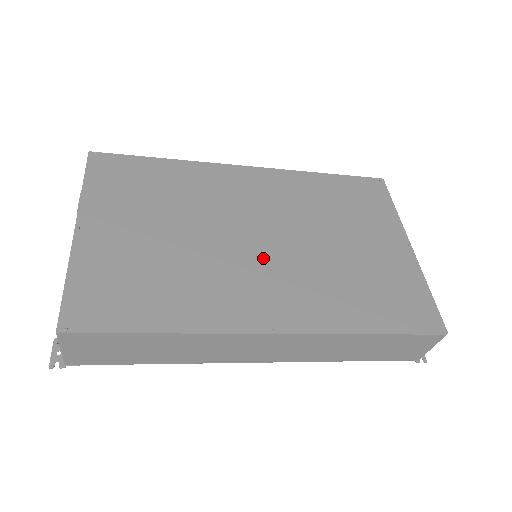
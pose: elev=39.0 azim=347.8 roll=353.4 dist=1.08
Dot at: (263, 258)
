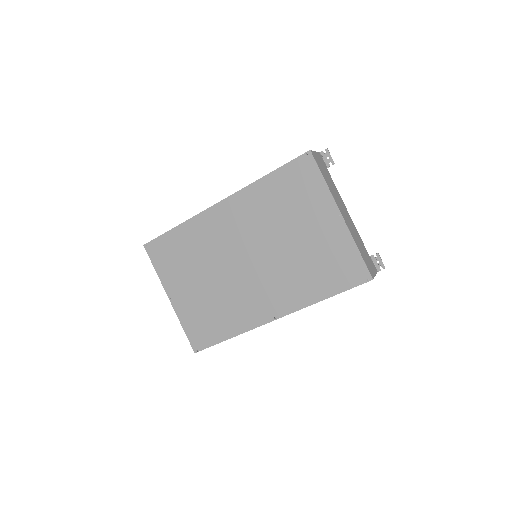
Dot at: (255, 275)
